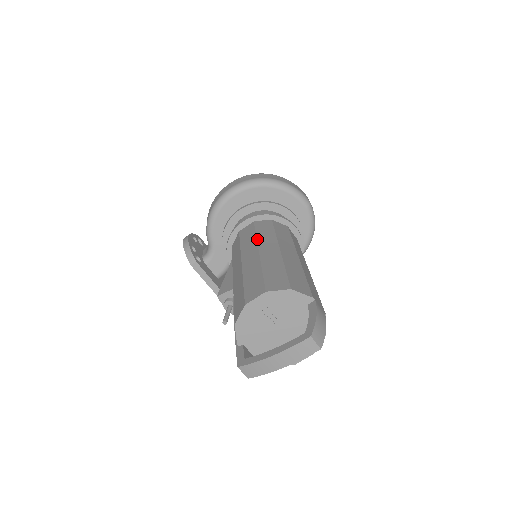
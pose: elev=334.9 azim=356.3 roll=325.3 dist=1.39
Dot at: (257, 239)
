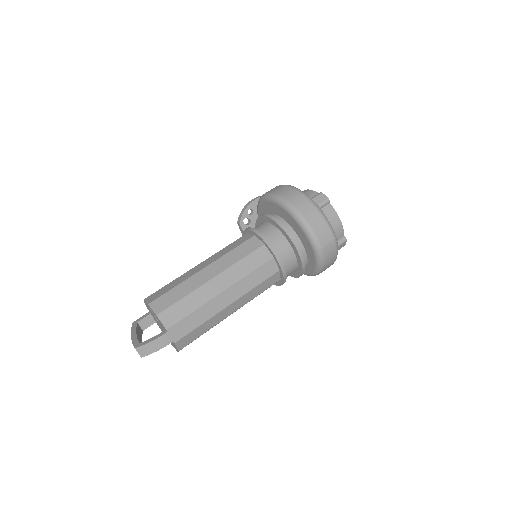
Dot at: (222, 256)
